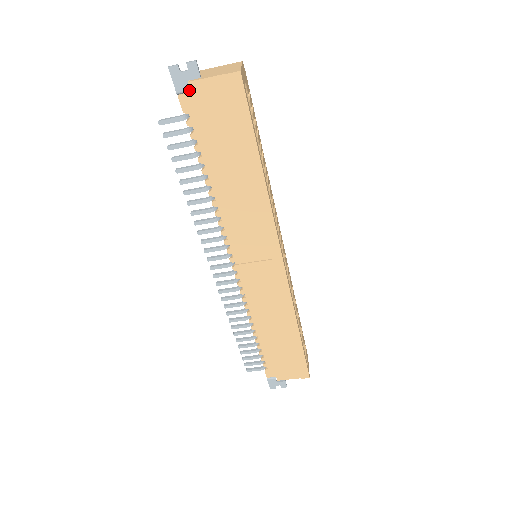
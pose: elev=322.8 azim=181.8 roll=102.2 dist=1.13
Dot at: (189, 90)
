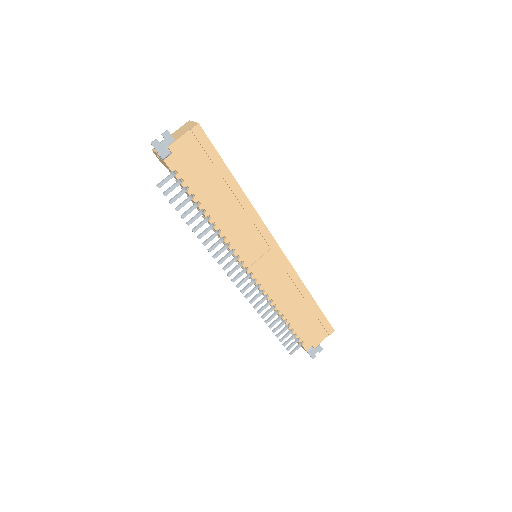
Dot at: (170, 153)
